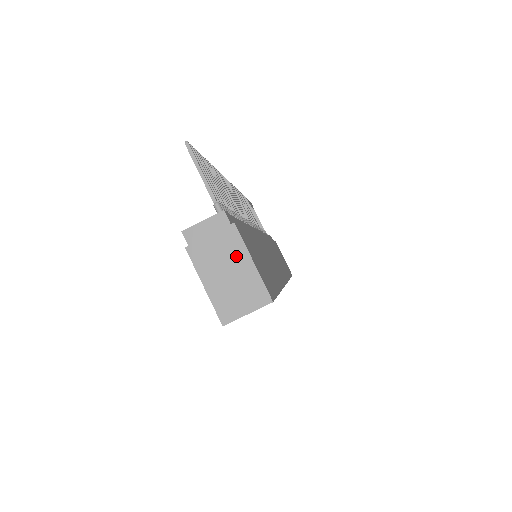
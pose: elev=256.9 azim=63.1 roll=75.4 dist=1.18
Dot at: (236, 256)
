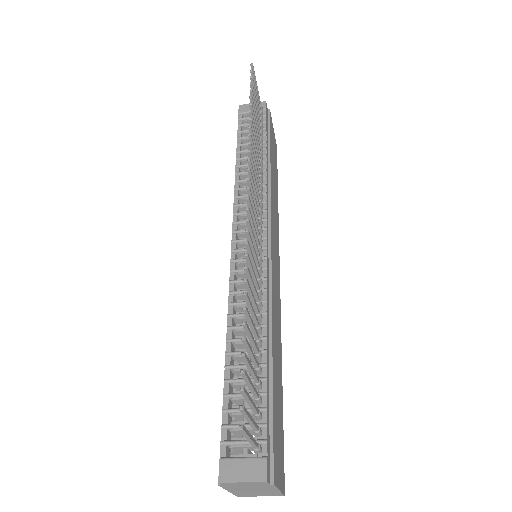
Dot at: (266, 489)
